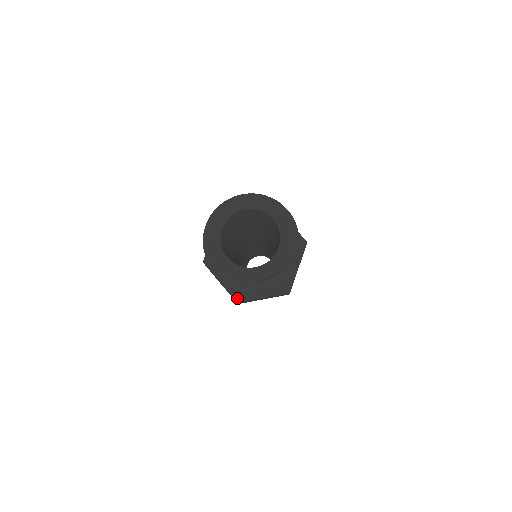
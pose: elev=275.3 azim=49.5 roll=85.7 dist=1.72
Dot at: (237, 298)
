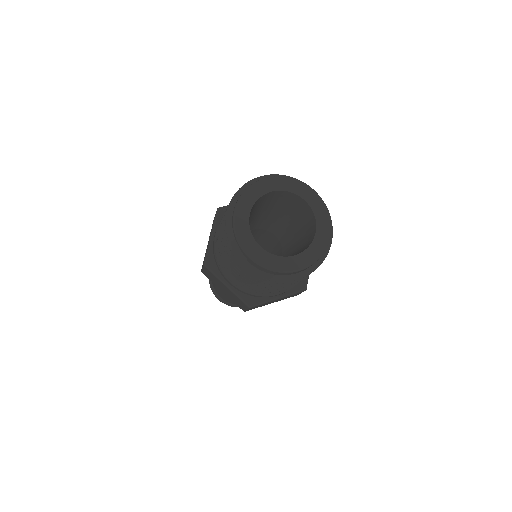
Dot at: (208, 262)
